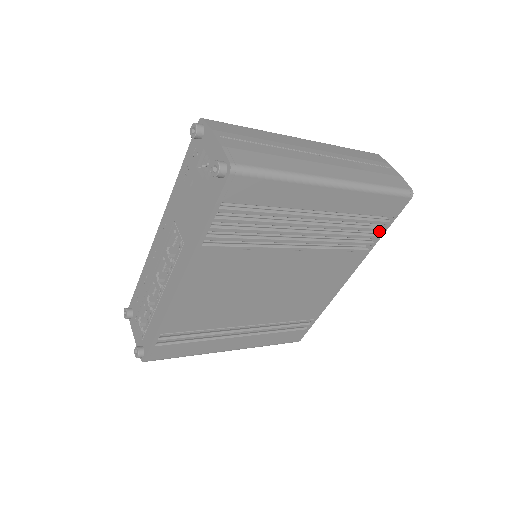
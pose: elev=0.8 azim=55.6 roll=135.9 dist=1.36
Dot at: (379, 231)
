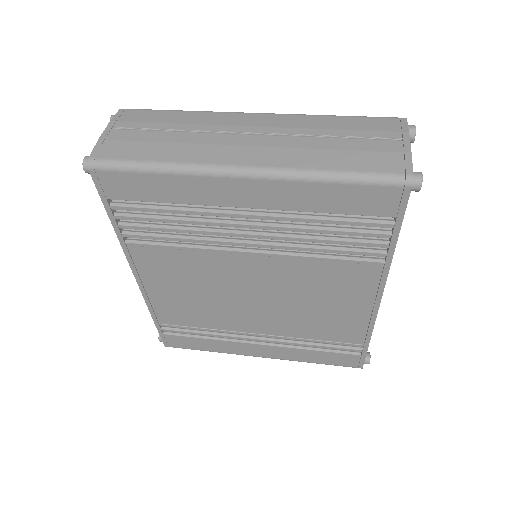
Dot at: (383, 237)
